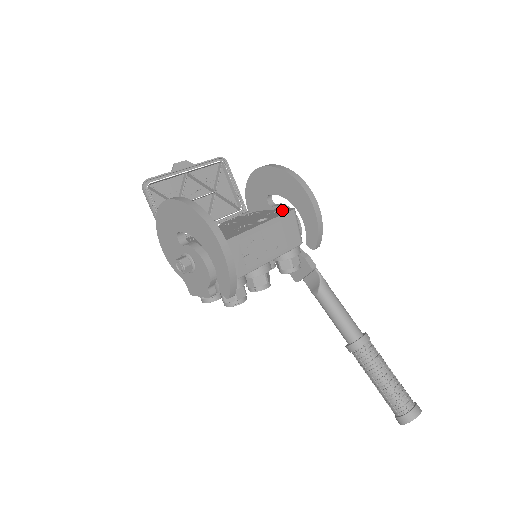
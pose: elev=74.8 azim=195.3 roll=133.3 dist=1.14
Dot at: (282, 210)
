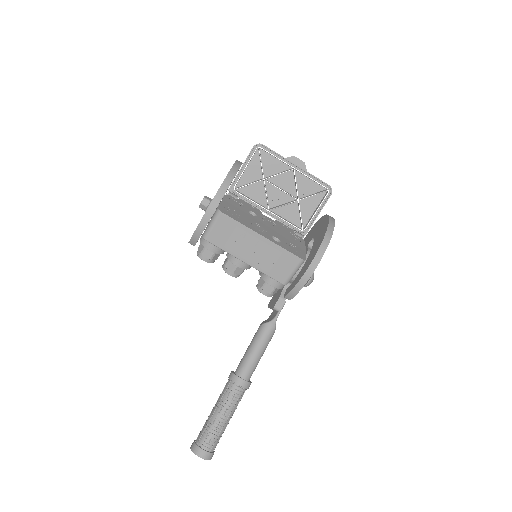
Dot at: (301, 253)
